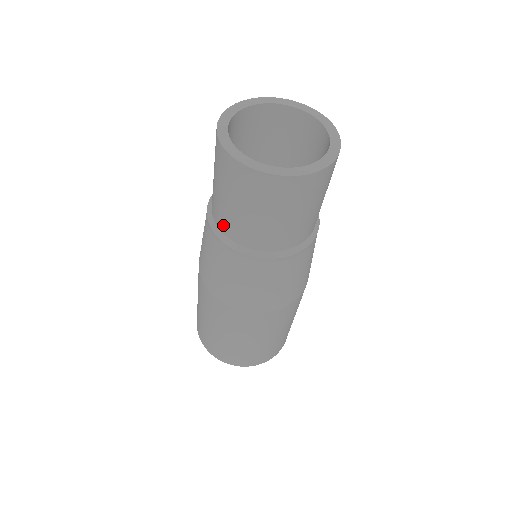
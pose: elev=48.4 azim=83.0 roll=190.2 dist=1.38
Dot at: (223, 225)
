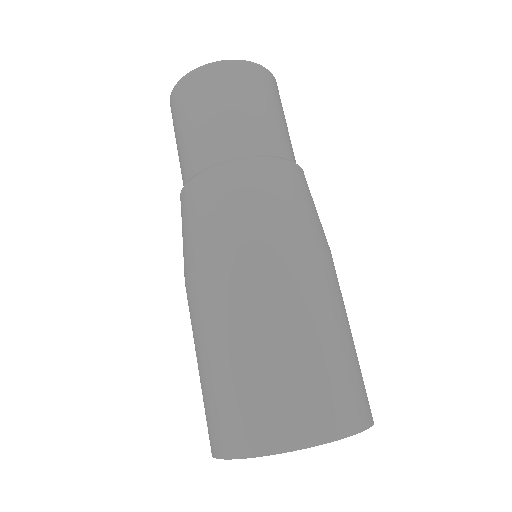
Dot at: (187, 169)
